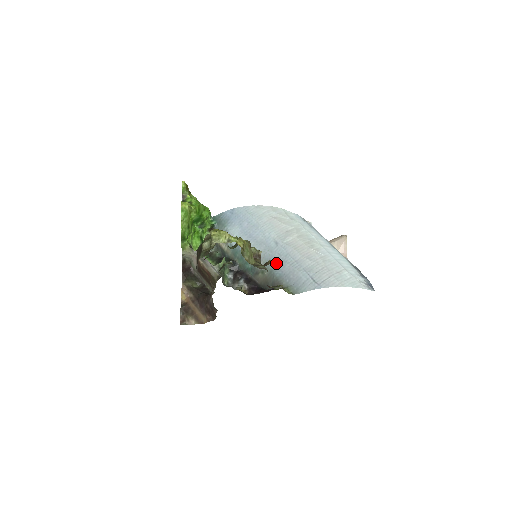
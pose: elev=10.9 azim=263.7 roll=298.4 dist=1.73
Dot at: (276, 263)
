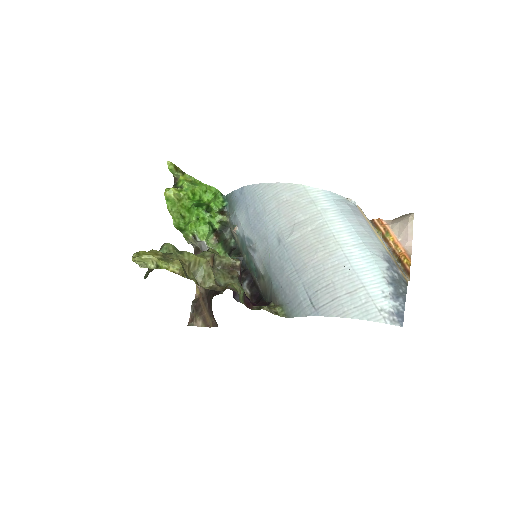
Dot at: (274, 269)
